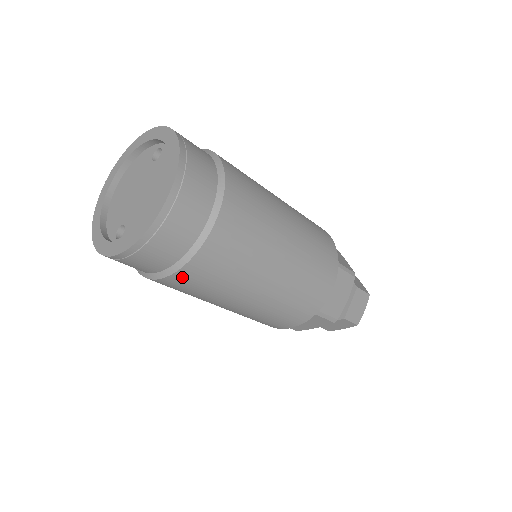
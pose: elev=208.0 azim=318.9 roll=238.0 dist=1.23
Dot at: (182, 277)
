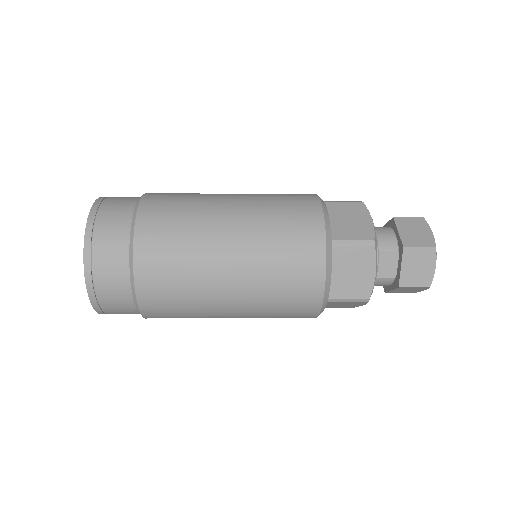
Dot at: (153, 317)
